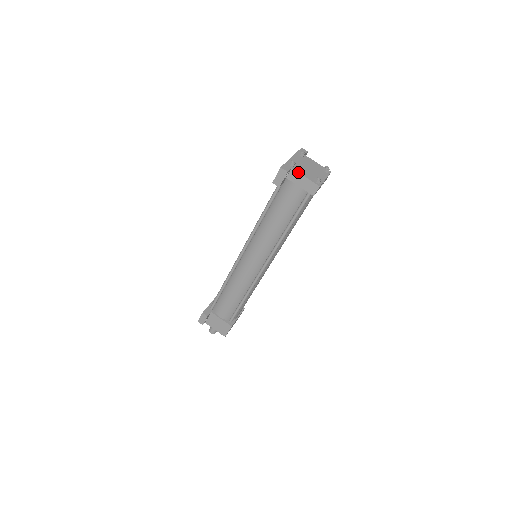
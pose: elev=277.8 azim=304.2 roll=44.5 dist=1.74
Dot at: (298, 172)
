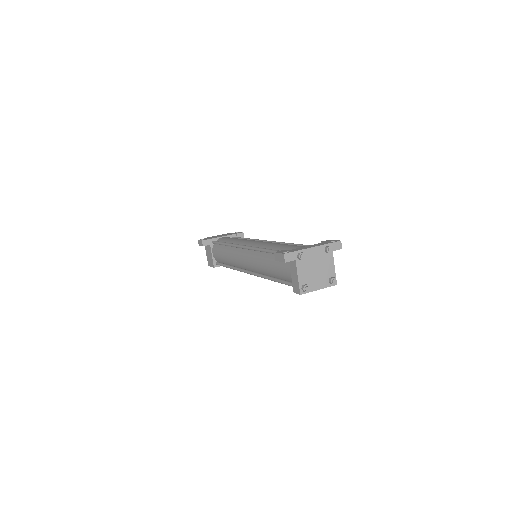
Dot at: (297, 268)
